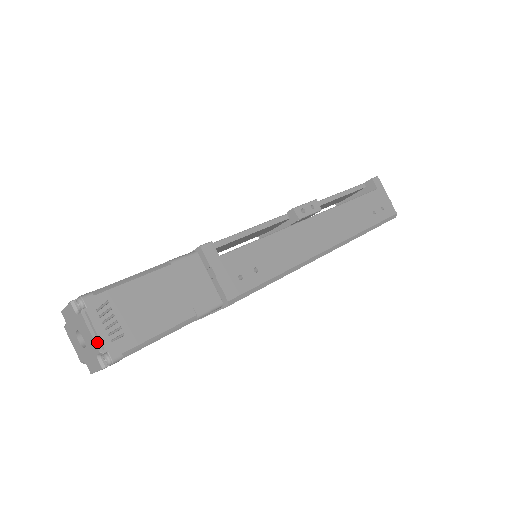
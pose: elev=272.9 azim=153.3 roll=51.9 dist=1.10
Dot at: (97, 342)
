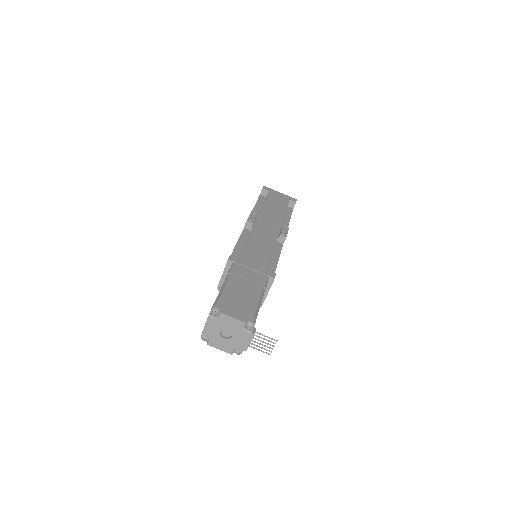
Dot at: (245, 347)
